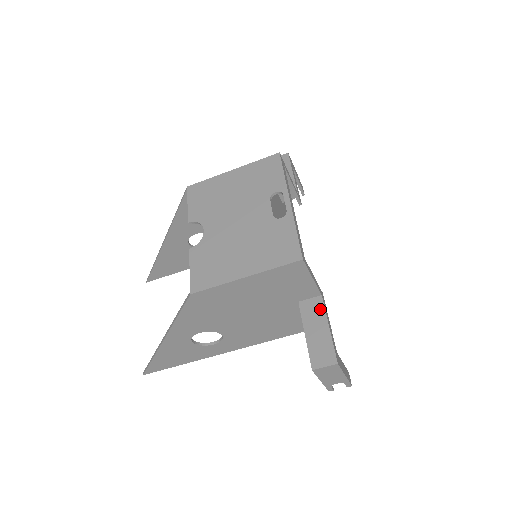
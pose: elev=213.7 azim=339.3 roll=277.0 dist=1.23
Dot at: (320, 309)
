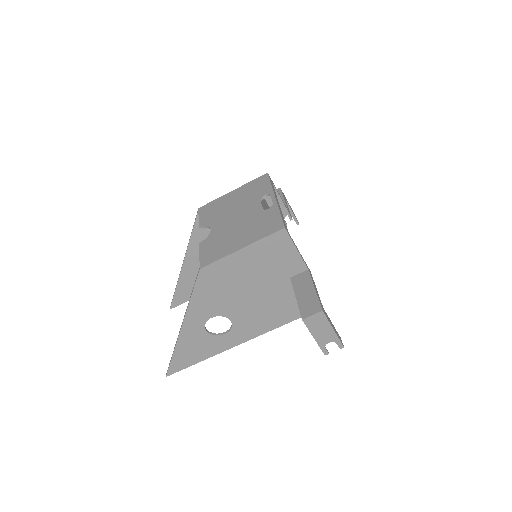
Dot at: (307, 278)
